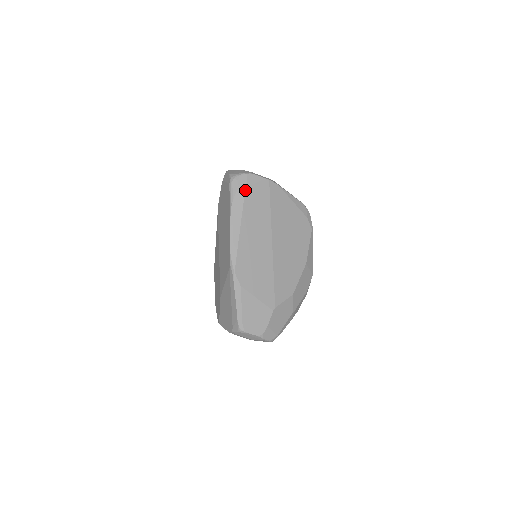
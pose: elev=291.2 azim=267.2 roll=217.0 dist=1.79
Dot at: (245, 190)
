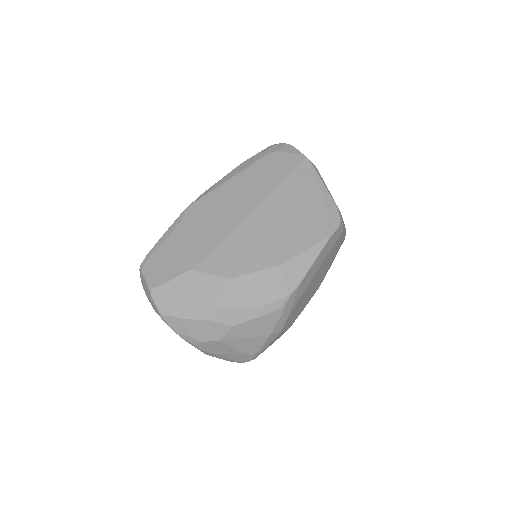
Dot at: (270, 152)
